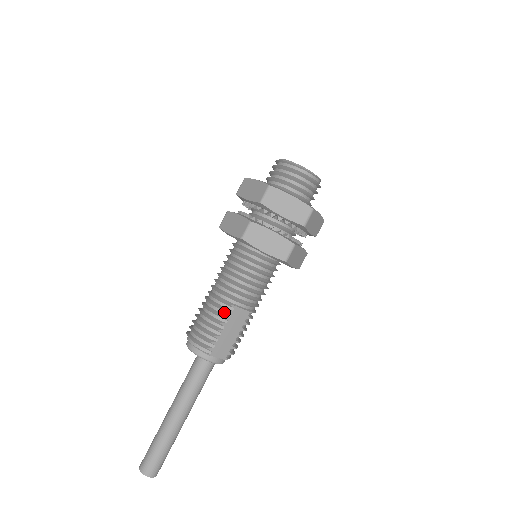
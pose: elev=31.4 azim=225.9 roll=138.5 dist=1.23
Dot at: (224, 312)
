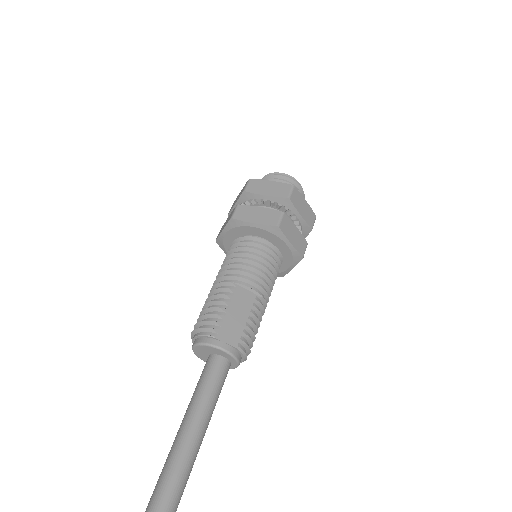
Dot at: (226, 293)
